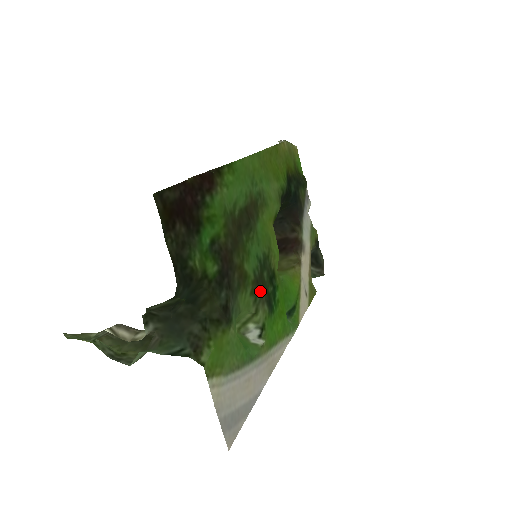
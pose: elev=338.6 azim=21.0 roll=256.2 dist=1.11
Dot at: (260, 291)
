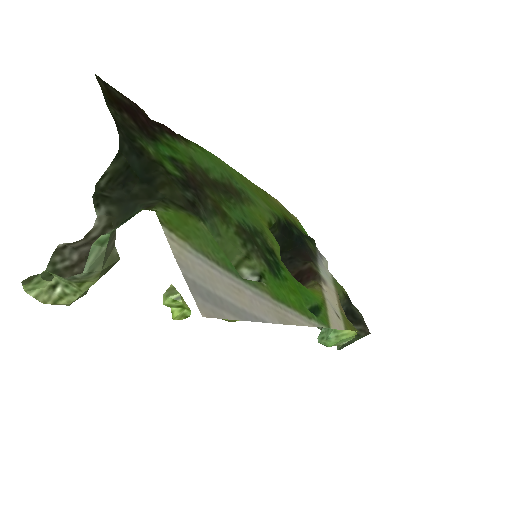
Dot at: (251, 243)
